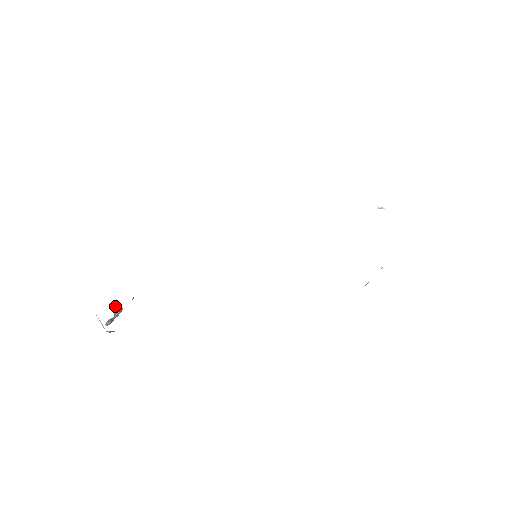
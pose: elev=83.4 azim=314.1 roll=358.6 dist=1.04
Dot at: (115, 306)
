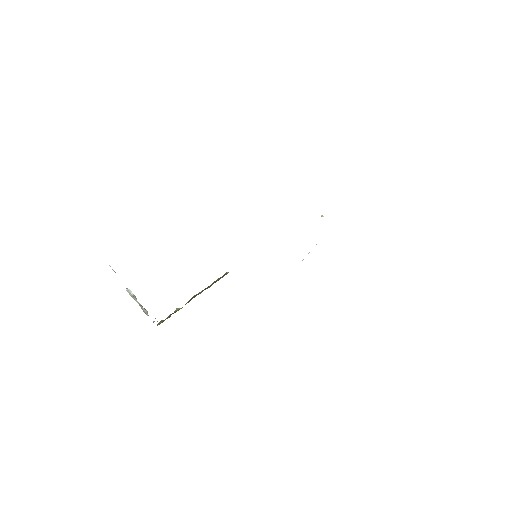
Dot at: (128, 291)
